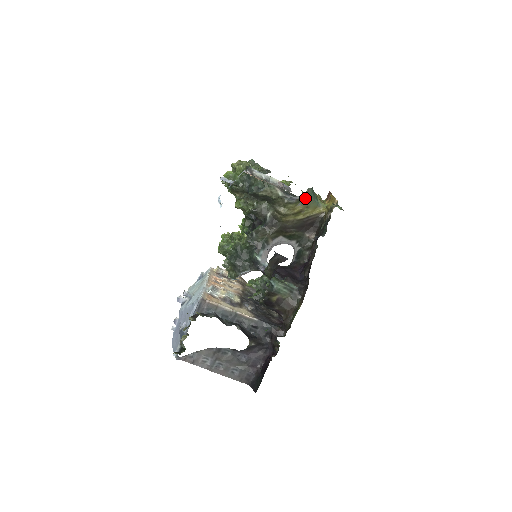
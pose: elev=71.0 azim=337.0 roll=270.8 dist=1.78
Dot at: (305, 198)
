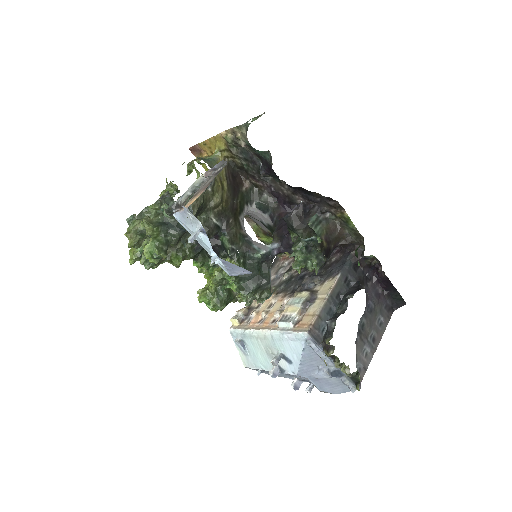
Dot at: occluded
